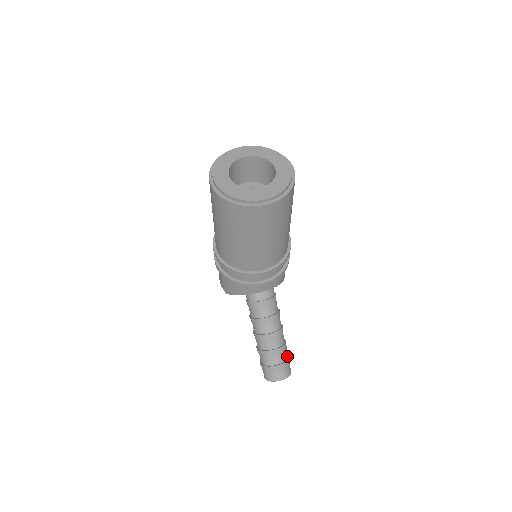
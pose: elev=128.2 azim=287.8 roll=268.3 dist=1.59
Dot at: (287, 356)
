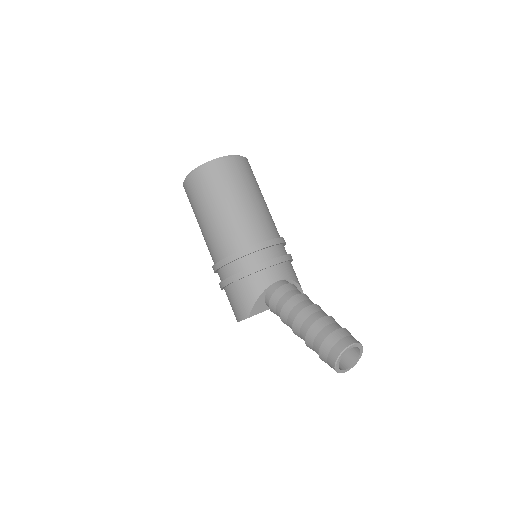
Dot at: occluded
